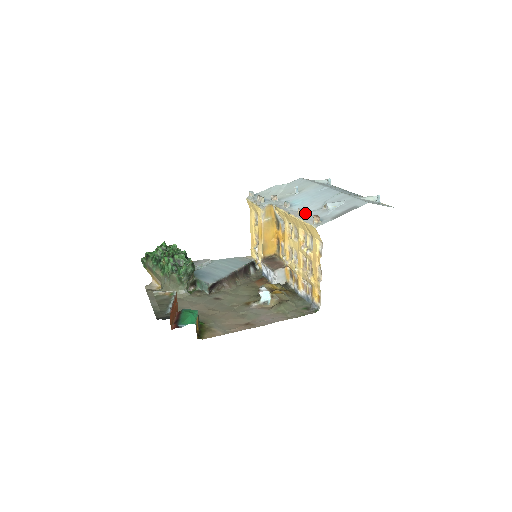
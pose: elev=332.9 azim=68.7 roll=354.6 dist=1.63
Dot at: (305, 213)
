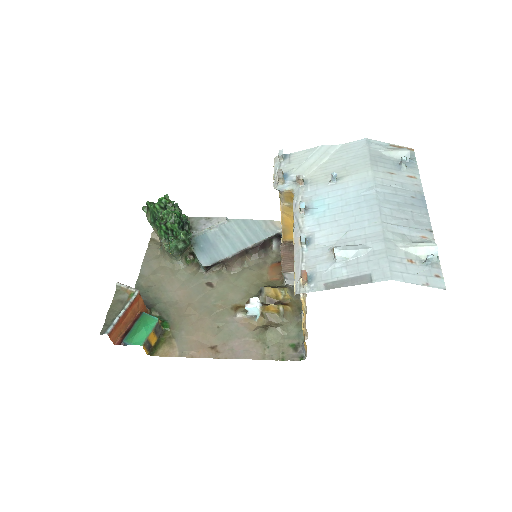
Dot at: (307, 245)
